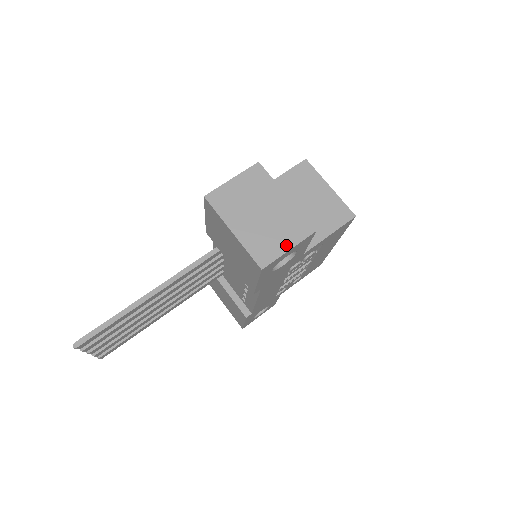
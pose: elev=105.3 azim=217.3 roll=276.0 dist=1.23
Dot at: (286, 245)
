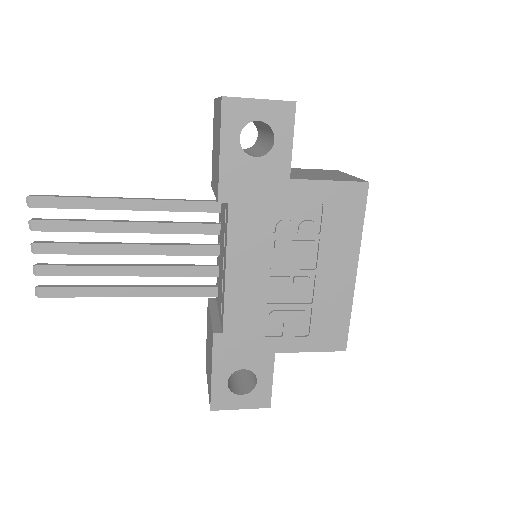
Dot at: (259, 99)
